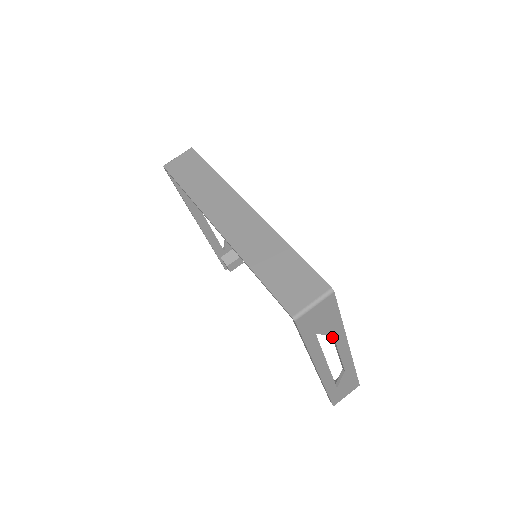
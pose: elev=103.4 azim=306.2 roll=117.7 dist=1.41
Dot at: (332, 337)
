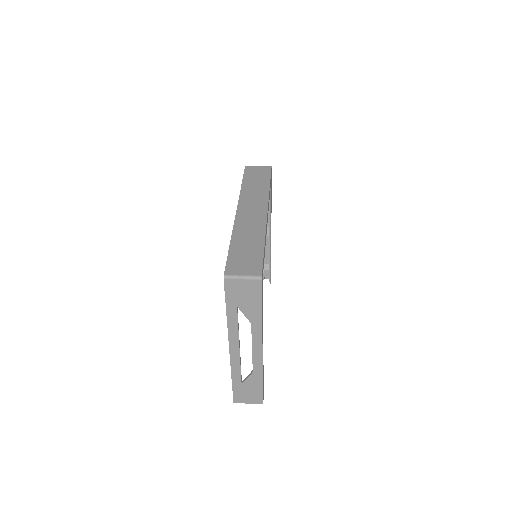
Dot at: (251, 326)
